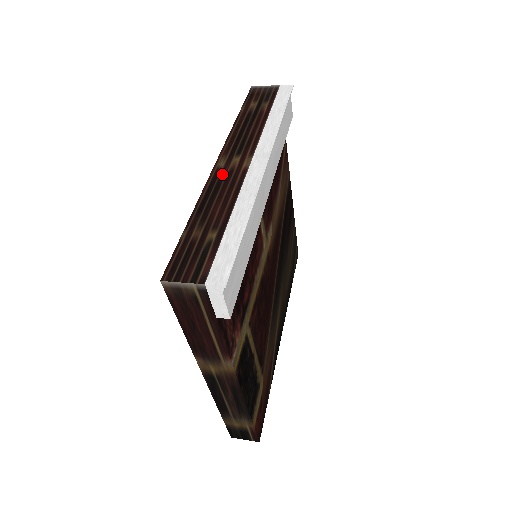
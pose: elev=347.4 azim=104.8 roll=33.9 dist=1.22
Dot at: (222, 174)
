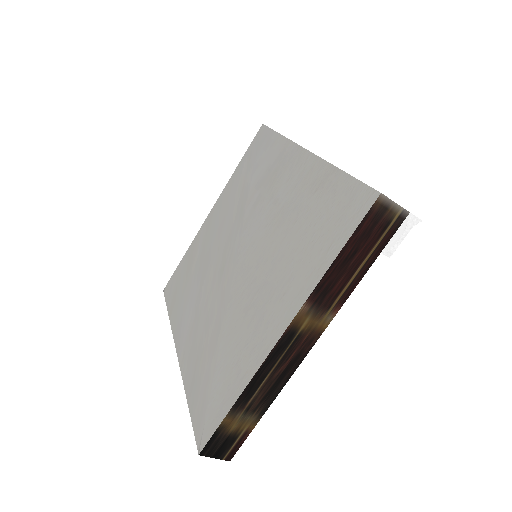
Dot at: occluded
